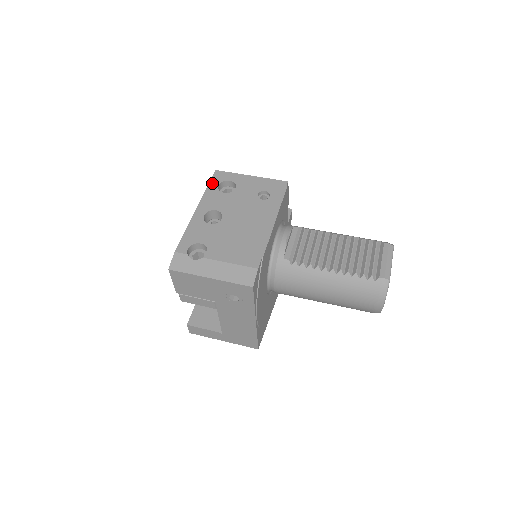
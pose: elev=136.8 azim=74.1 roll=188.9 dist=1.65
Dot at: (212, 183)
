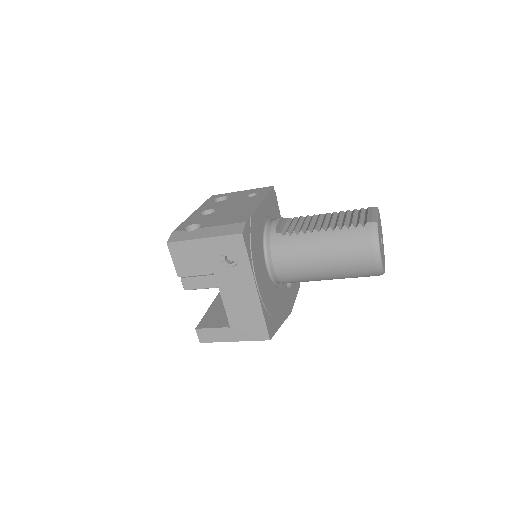
Dot at: (208, 200)
